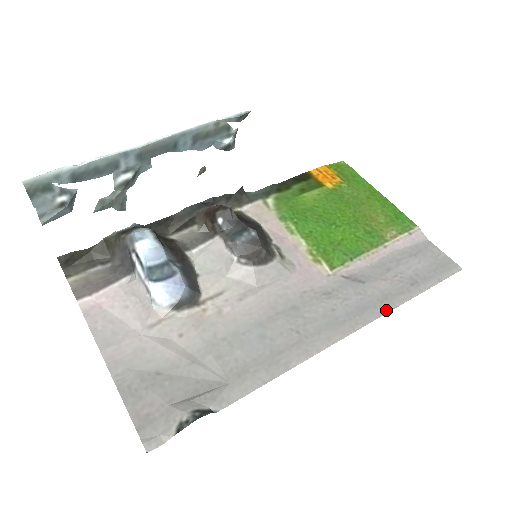
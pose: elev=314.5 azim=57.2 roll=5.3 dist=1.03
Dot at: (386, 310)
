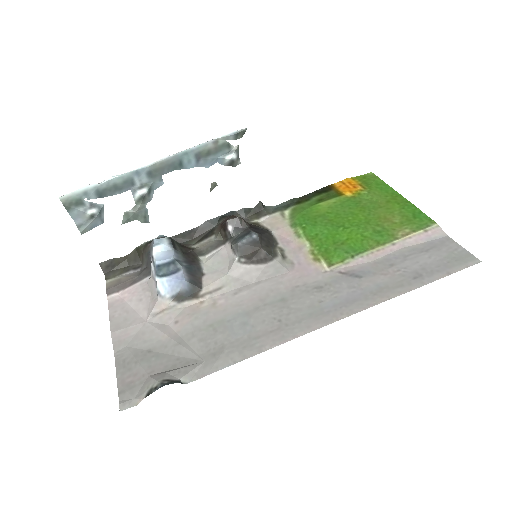
Dot at: (377, 302)
